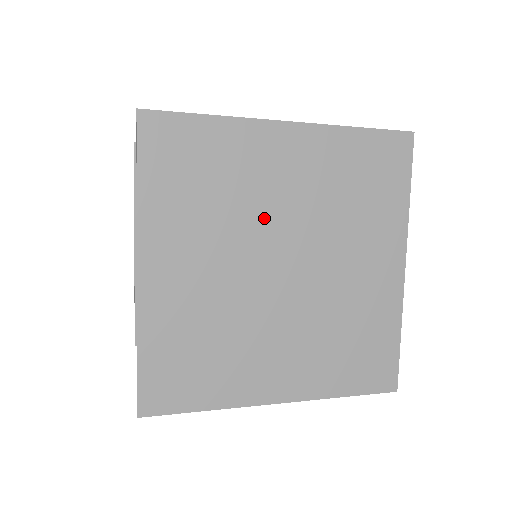
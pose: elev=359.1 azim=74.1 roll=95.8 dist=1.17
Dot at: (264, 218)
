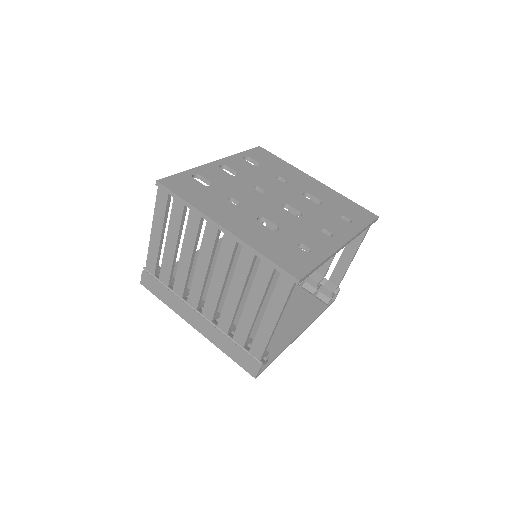
Dot at: occluded
